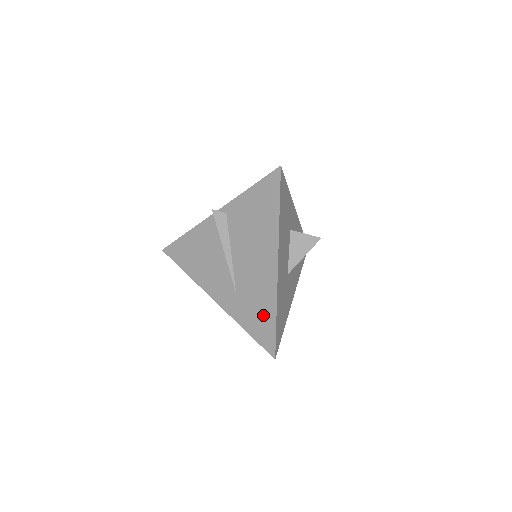
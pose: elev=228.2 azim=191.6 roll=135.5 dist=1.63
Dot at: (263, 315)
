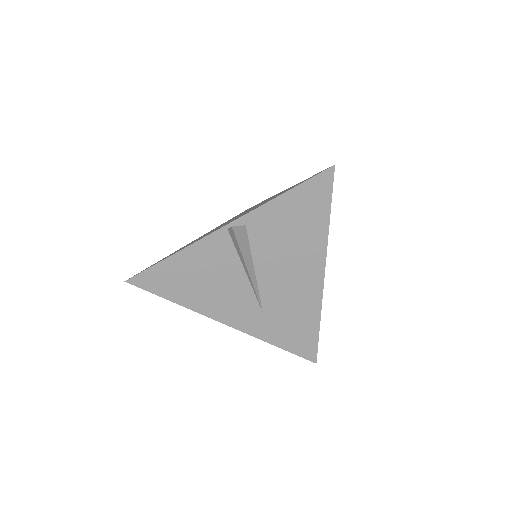
Dot at: (302, 327)
